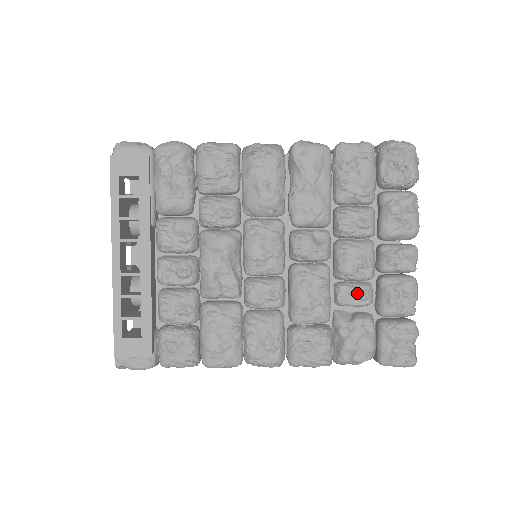
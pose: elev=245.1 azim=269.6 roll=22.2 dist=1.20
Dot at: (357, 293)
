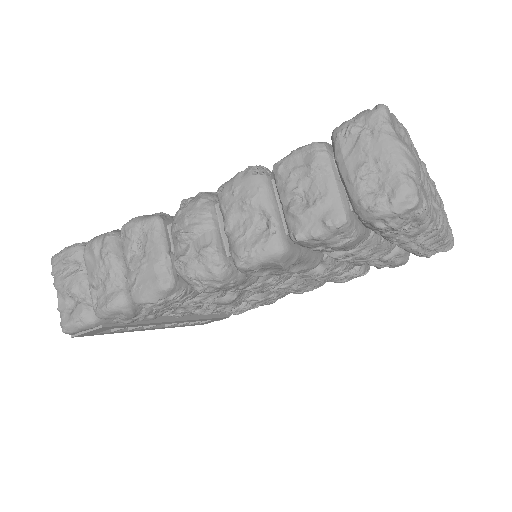
Dot at: occluded
